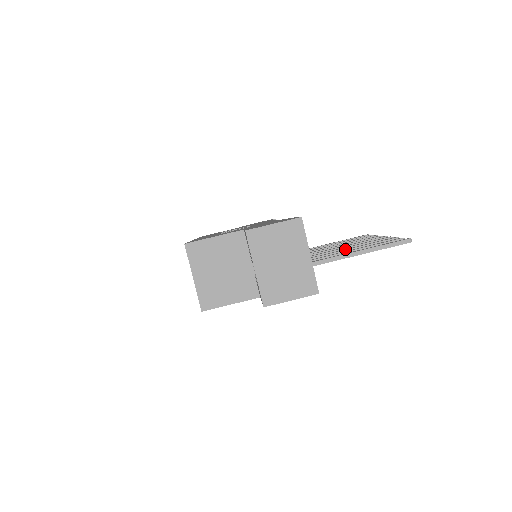
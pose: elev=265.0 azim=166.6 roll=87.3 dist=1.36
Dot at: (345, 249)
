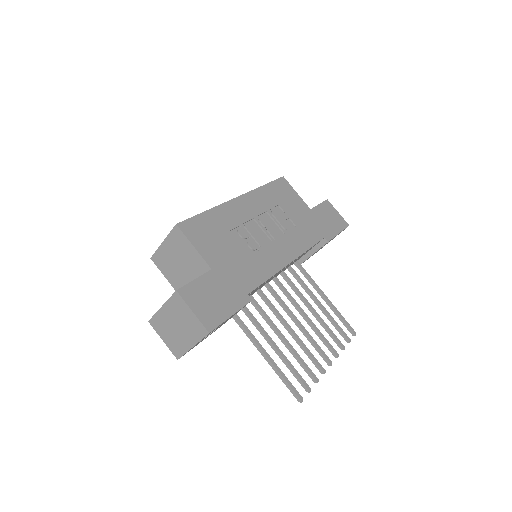
Dot at: (285, 339)
